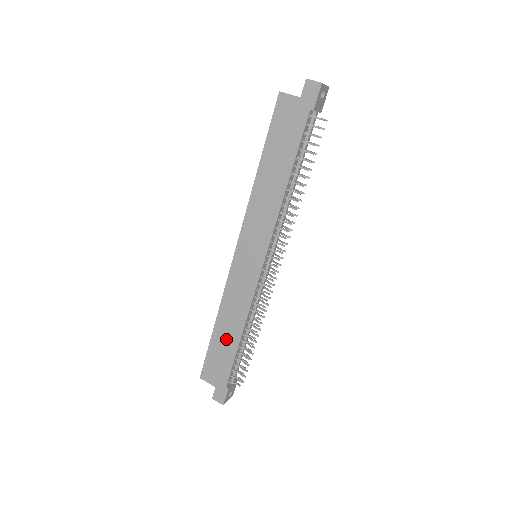
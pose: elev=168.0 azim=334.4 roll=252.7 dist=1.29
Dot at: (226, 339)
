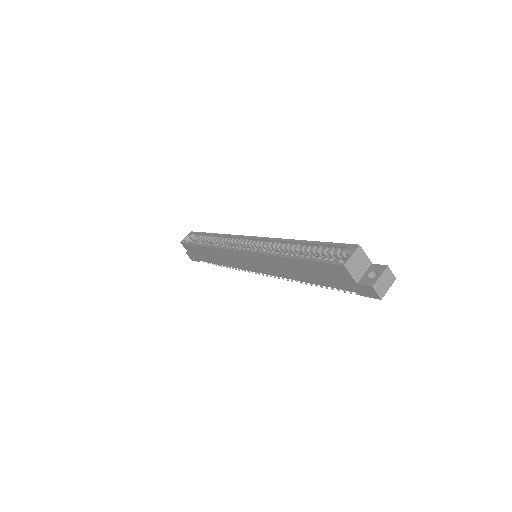
Dot at: (208, 255)
